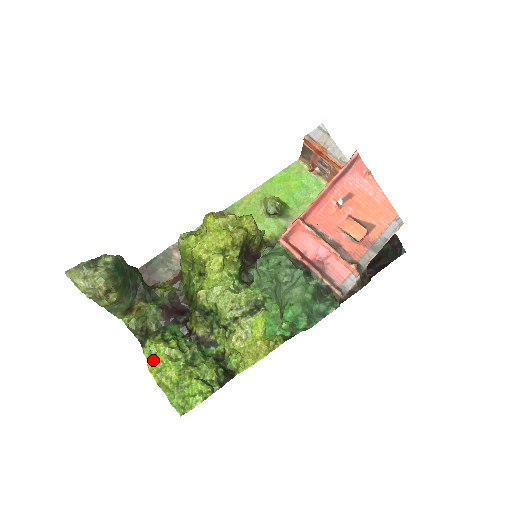
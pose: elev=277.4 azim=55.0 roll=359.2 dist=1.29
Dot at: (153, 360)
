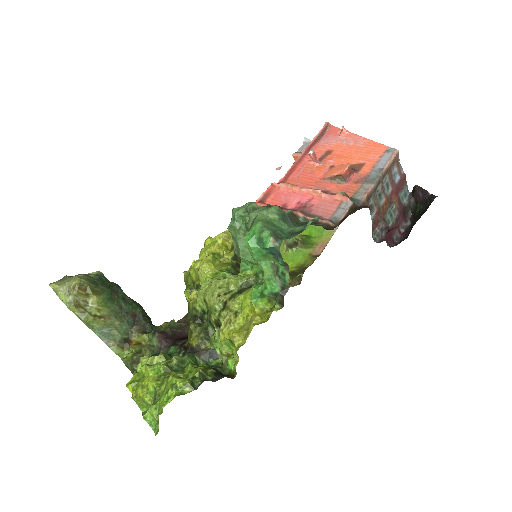
Dot at: (134, 375)
